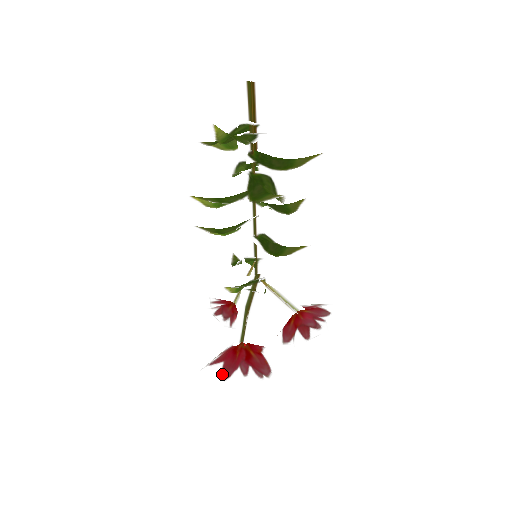
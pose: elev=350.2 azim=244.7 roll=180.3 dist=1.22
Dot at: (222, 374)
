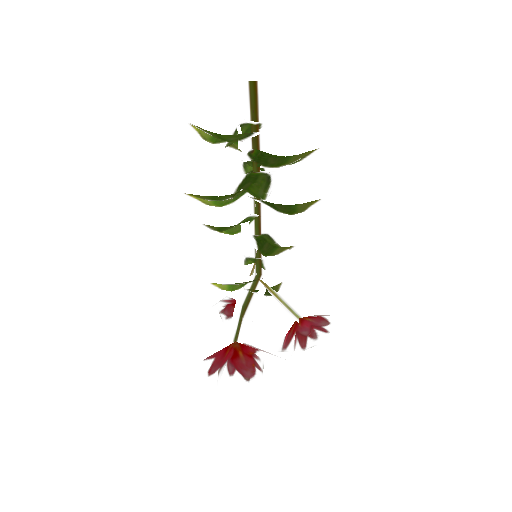
Dot at: (209, 370)
